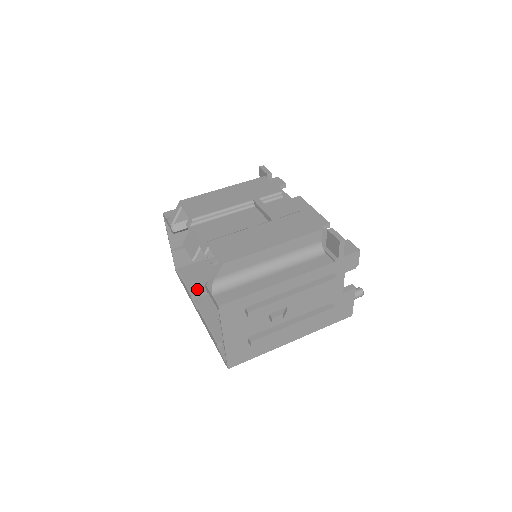
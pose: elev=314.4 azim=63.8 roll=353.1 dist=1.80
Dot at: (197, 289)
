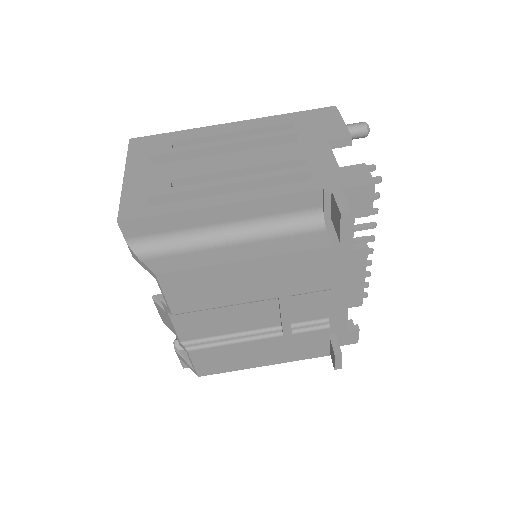
Dot at: occluded
